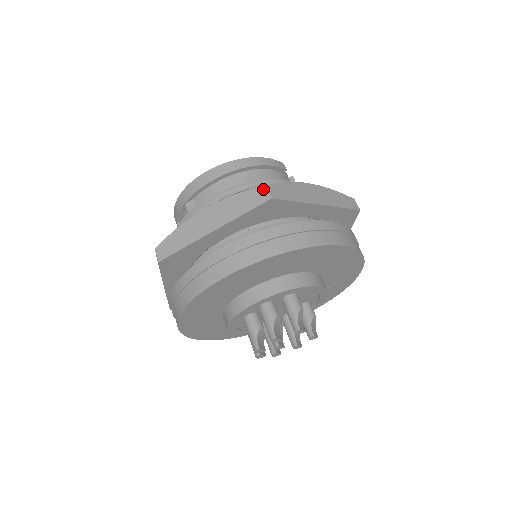
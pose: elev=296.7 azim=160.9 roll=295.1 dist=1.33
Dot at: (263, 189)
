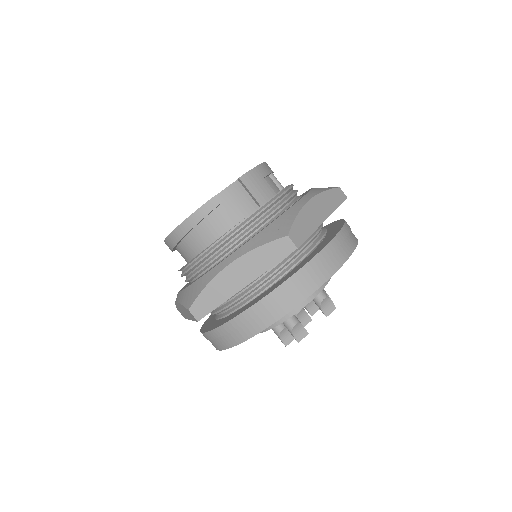
Dot at: (189, 312)
